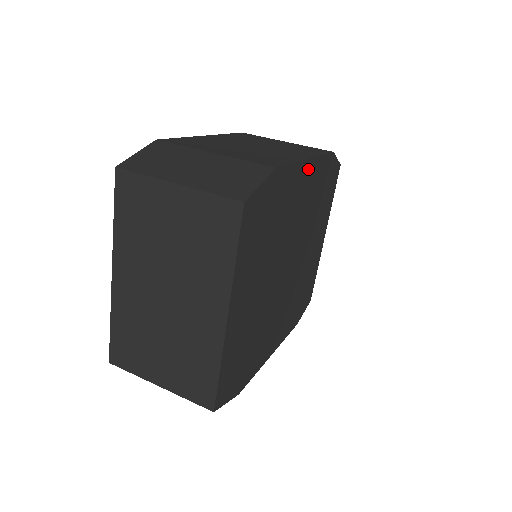
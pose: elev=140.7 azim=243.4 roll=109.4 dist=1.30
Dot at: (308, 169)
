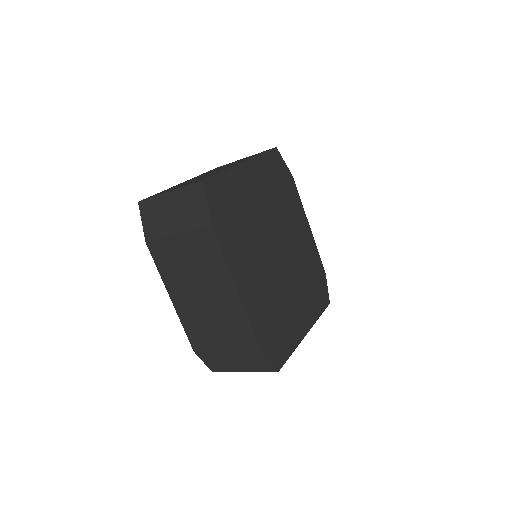
Dot at: (307, 230)
